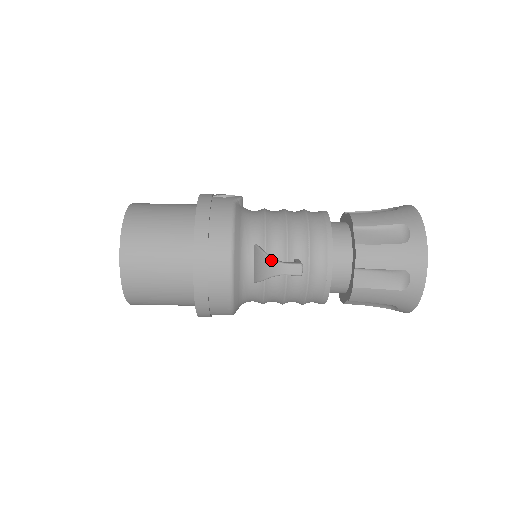
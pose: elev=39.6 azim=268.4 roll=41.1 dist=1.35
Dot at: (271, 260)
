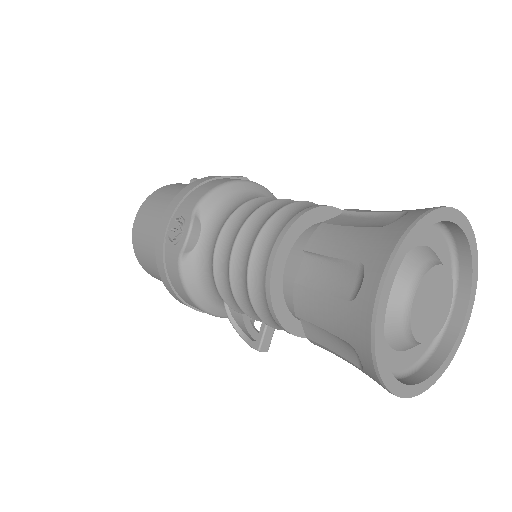
Dot at: (237, 332)
